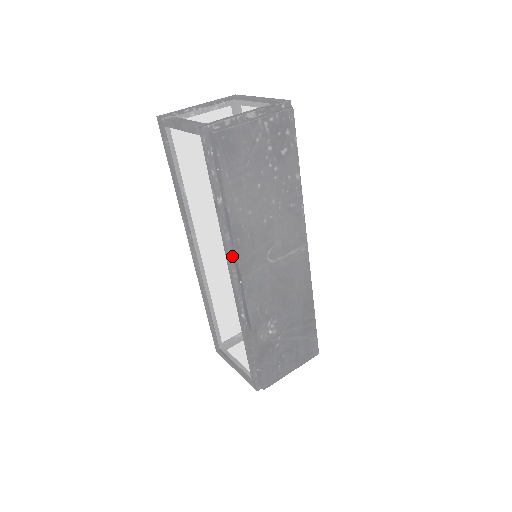
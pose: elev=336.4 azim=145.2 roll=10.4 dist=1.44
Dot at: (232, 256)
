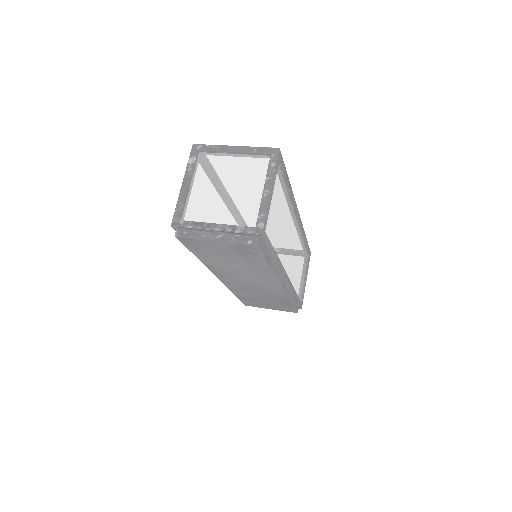
Dot at: occluded
